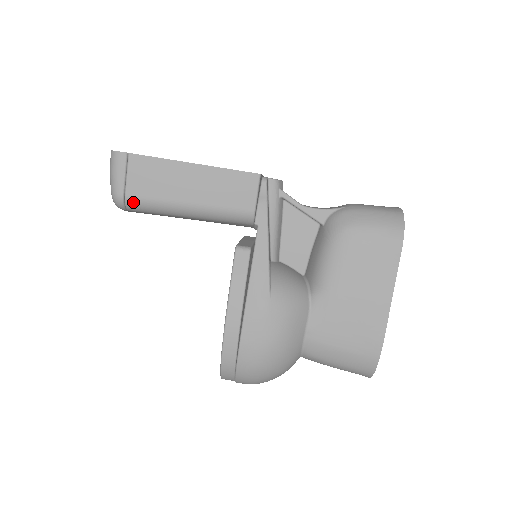
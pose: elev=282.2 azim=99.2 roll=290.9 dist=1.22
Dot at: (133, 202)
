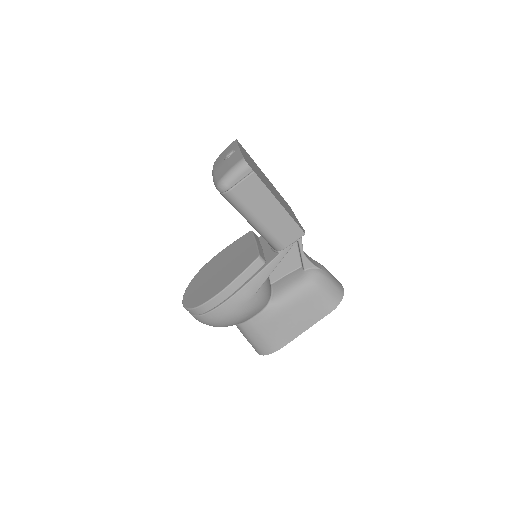
Dot at: (231, 196)
